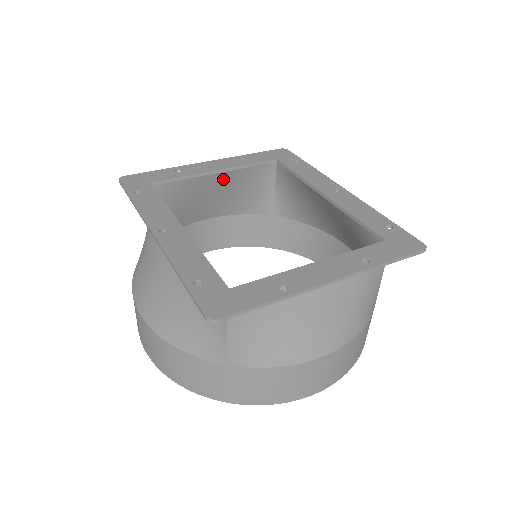
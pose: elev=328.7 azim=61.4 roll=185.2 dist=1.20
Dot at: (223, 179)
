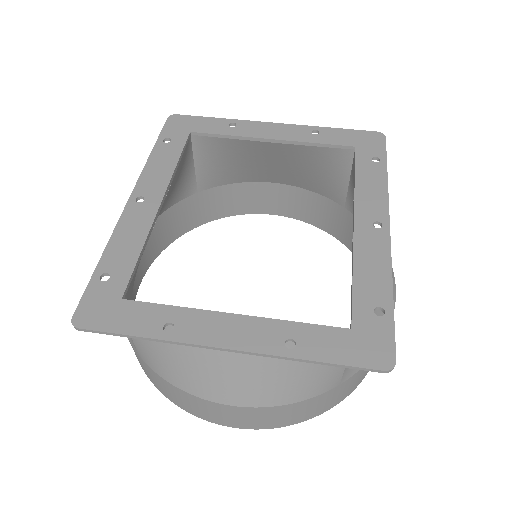
Dot at: (281, 150)
